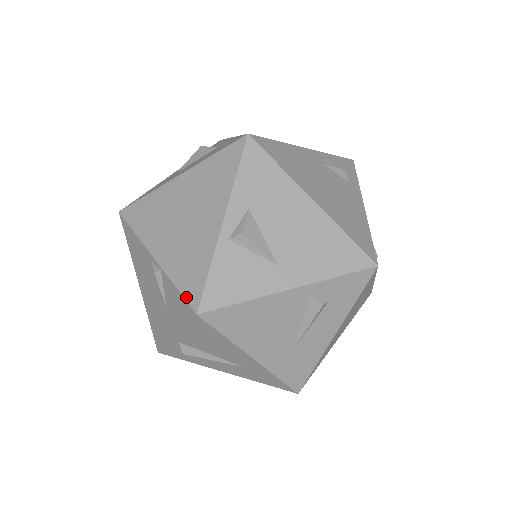
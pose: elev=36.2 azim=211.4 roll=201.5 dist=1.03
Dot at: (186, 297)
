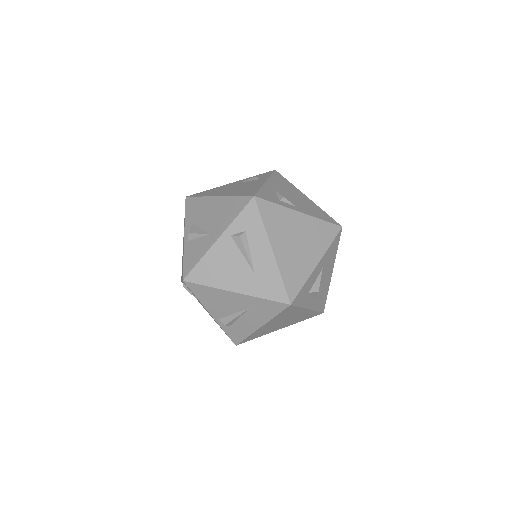
Dot at: (182, 279)
